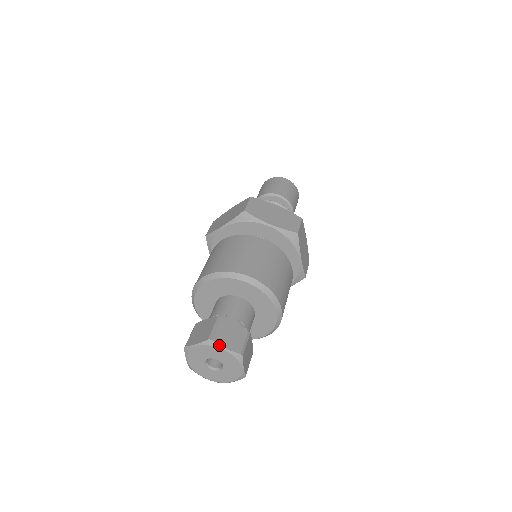
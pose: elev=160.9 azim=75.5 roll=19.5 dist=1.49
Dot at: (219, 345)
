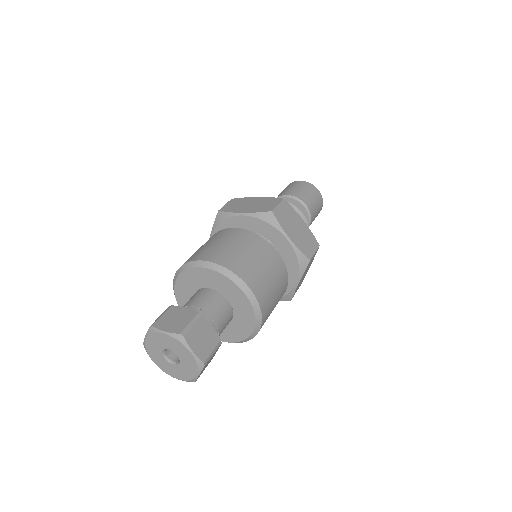
Dot at: (158, 329)
